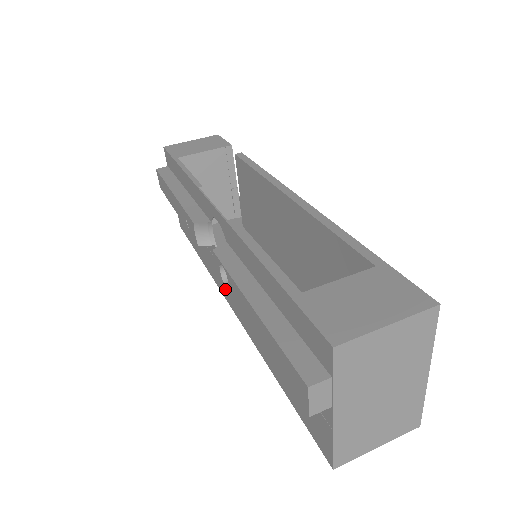
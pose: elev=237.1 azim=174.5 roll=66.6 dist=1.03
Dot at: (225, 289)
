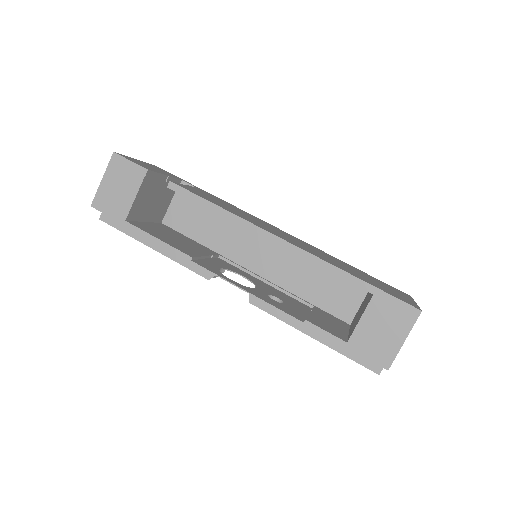
Dot at: occluded
